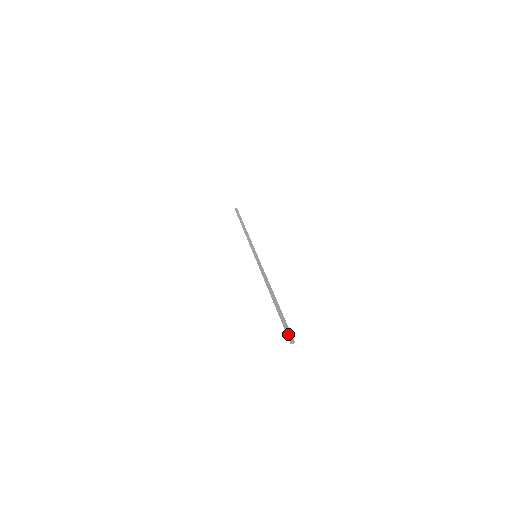
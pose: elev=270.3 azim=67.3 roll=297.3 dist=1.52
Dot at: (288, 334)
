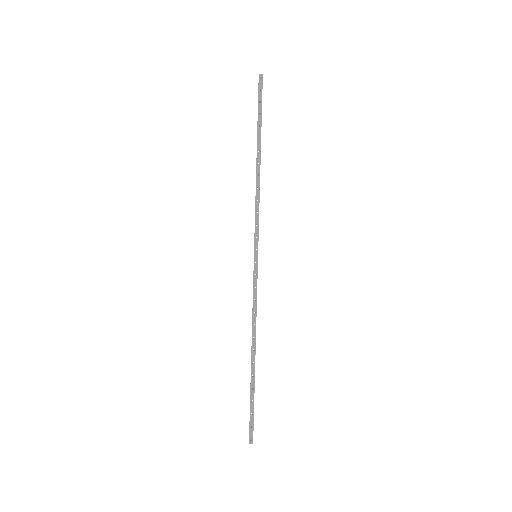
Dot at: (250, 433)
